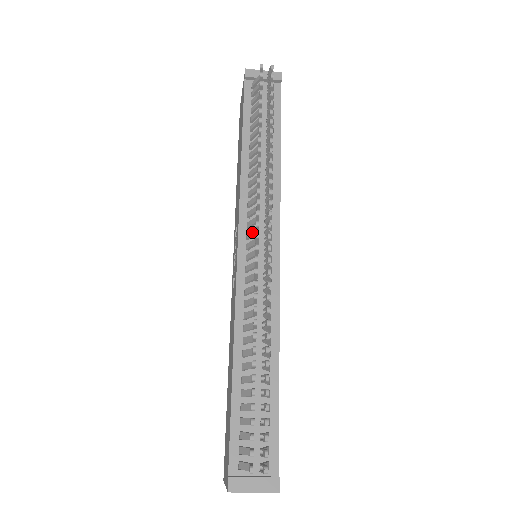
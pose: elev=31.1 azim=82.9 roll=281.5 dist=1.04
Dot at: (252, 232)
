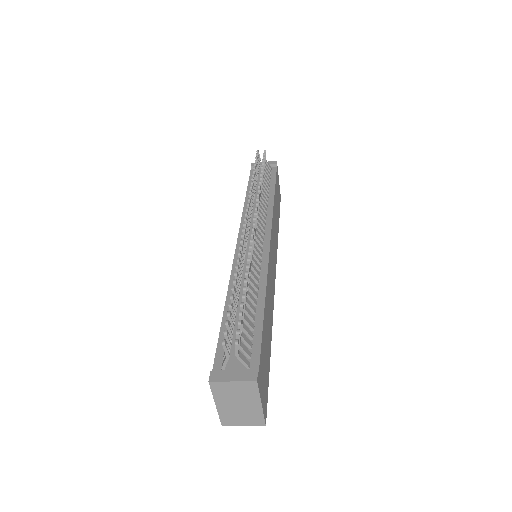
Dot at: occluded
